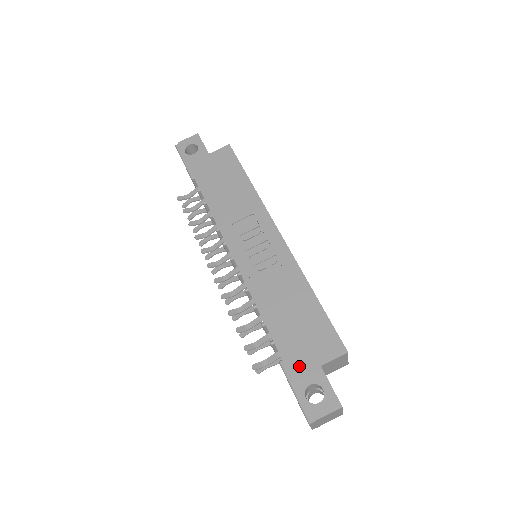
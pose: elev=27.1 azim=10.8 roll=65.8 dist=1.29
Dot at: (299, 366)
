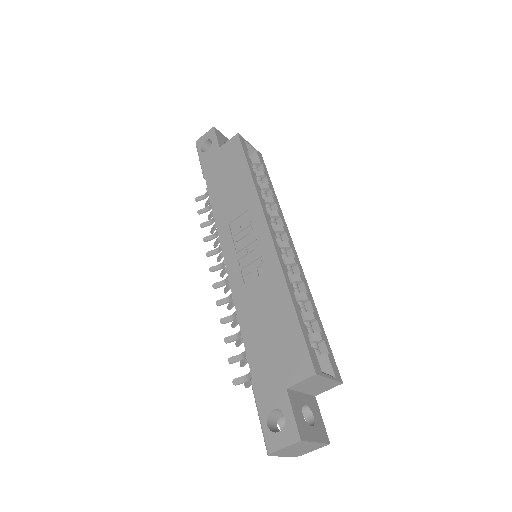
Dot at: (266, 386)
